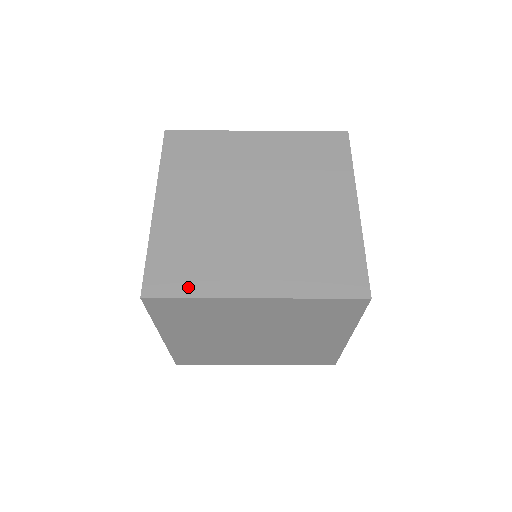
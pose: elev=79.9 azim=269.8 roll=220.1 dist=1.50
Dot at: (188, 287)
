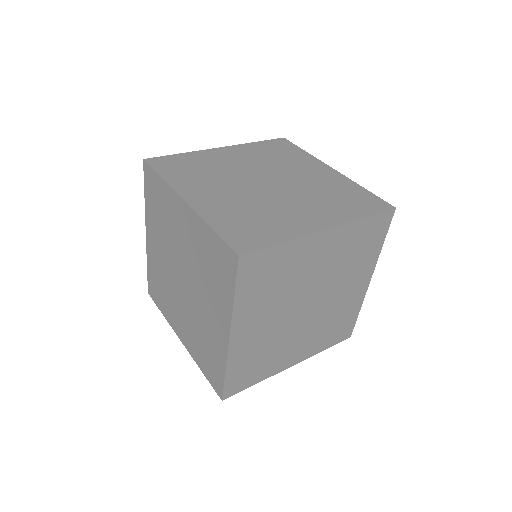
Dot at: occluded
